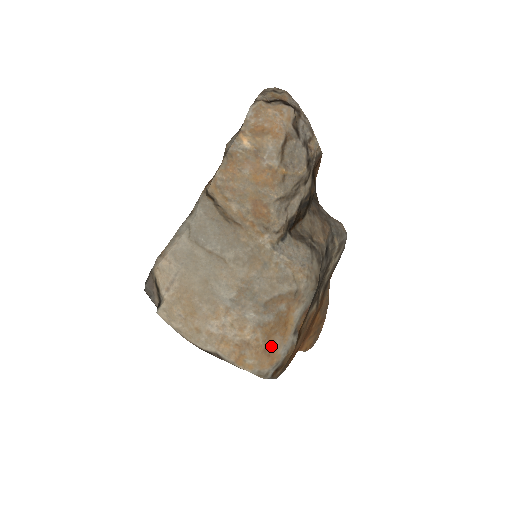
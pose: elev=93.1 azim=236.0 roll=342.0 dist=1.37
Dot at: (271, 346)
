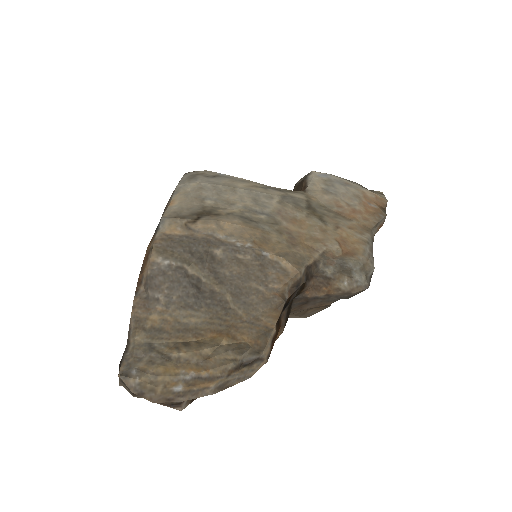
Dot at: occluded
